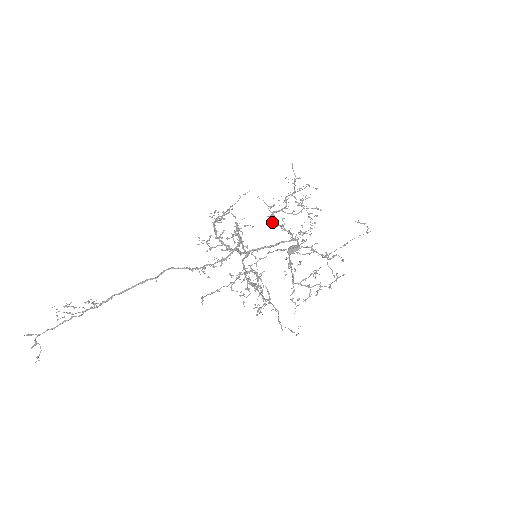
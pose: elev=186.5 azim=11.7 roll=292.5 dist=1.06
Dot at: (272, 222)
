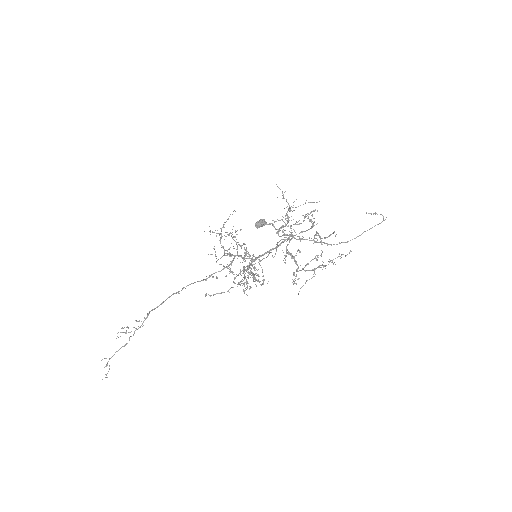
Dot at: occluded
